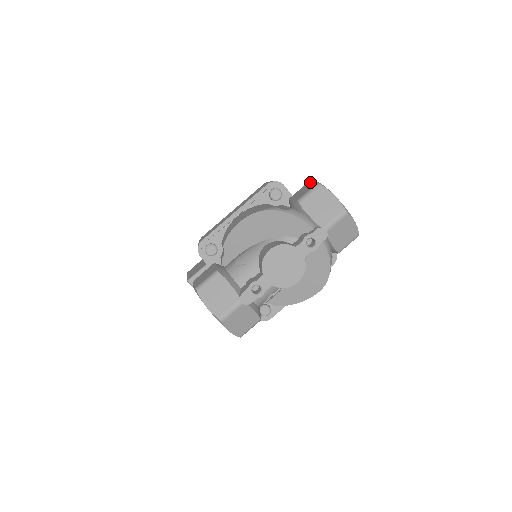
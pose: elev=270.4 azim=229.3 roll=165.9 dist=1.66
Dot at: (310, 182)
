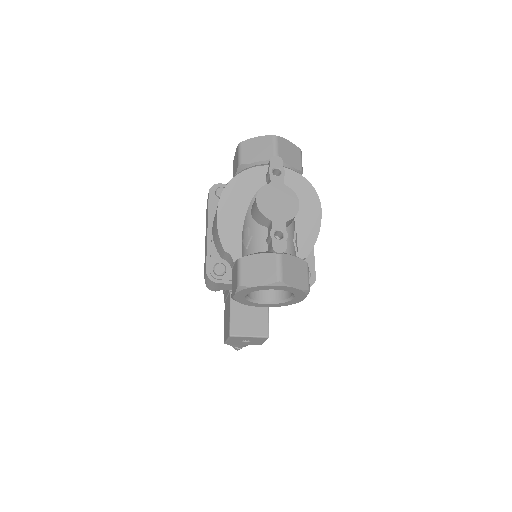
Dot at: (234, 158)
